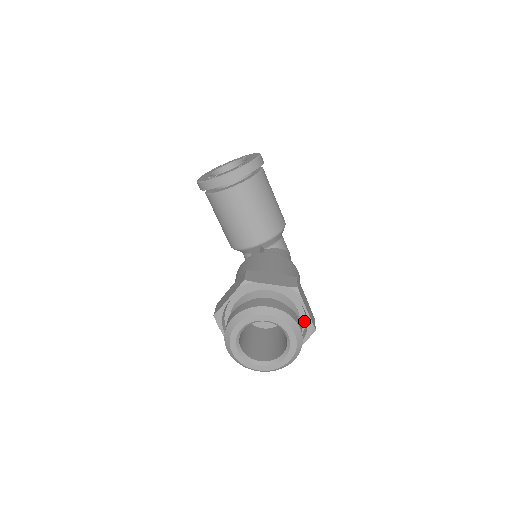
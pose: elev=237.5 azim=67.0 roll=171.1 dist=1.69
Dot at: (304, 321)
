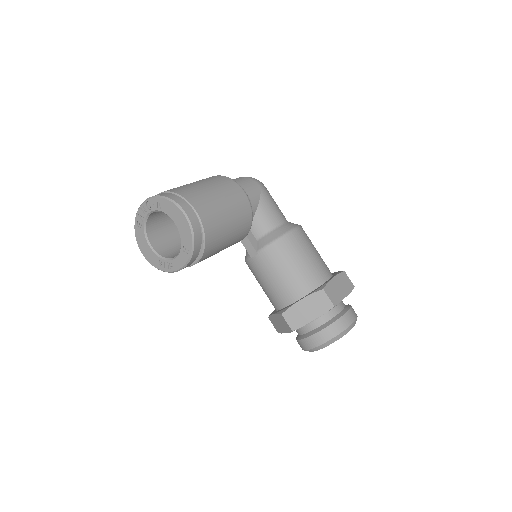
Dot at: occluded
